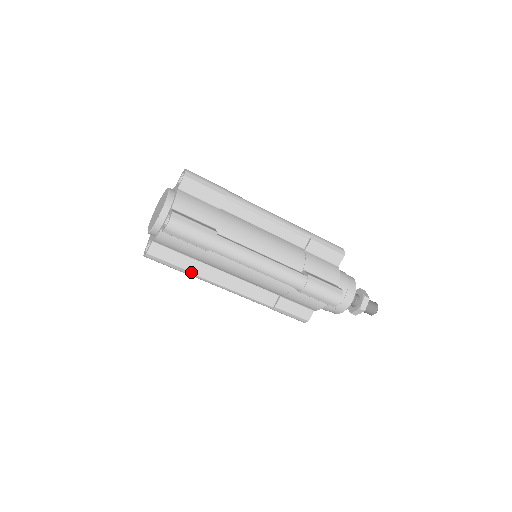
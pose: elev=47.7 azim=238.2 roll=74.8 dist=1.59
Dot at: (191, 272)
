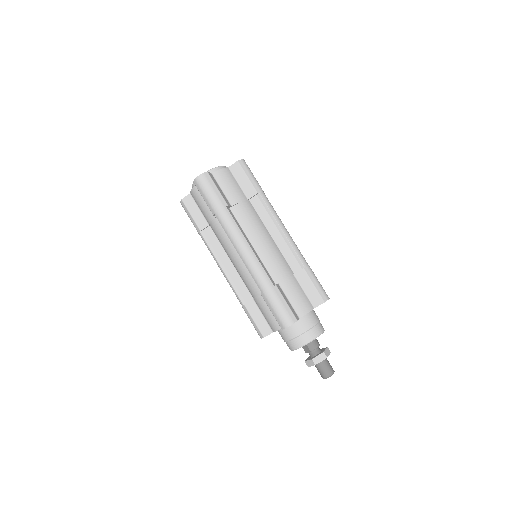
Dot at: (202, 233)
